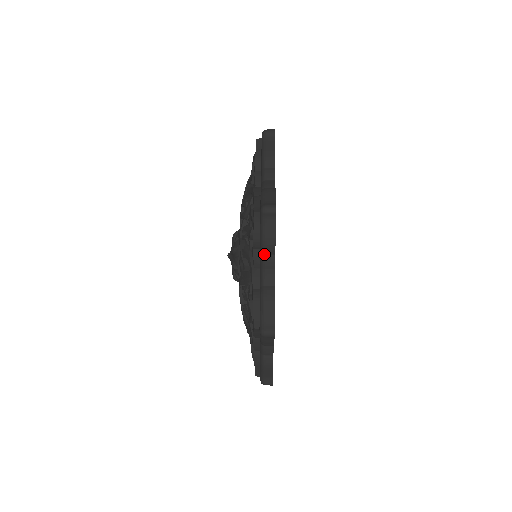
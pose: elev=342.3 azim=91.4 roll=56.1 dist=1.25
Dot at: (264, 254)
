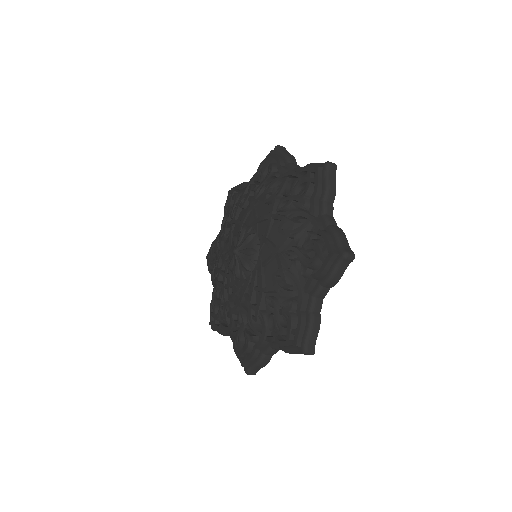
Dot at: (326, 201)
